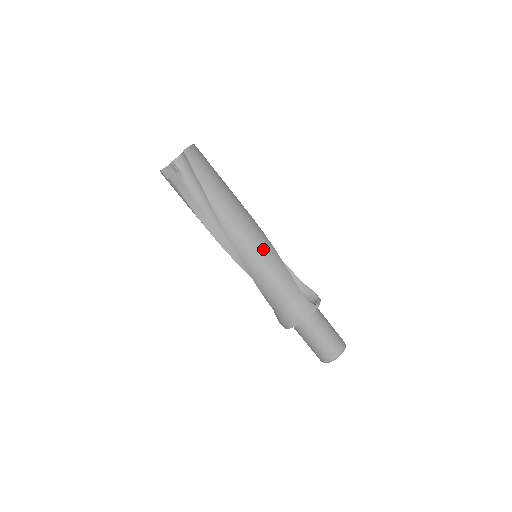
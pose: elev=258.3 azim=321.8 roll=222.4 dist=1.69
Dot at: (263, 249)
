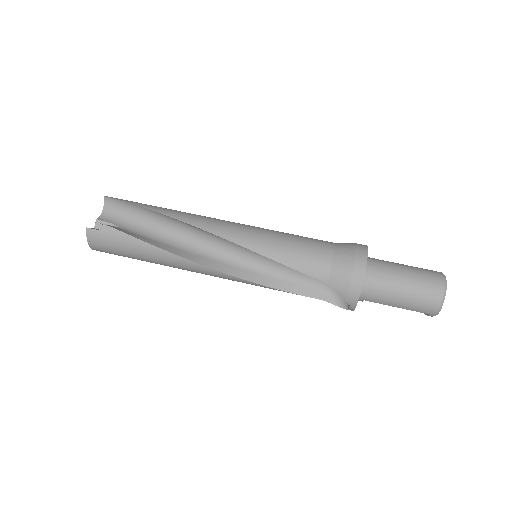
Dot at: (256, 227)
